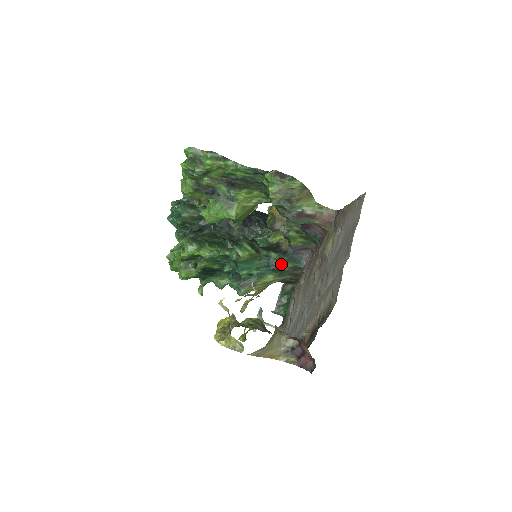
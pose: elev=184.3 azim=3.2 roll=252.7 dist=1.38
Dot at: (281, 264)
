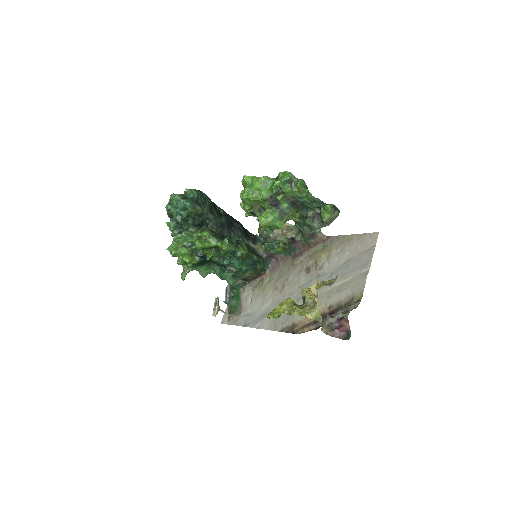
Dot at: (259, 265)
